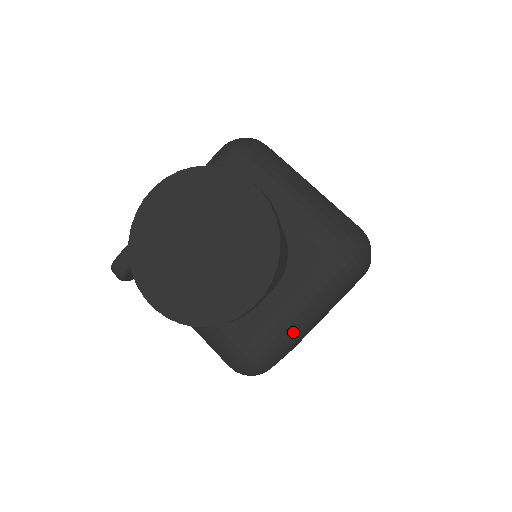
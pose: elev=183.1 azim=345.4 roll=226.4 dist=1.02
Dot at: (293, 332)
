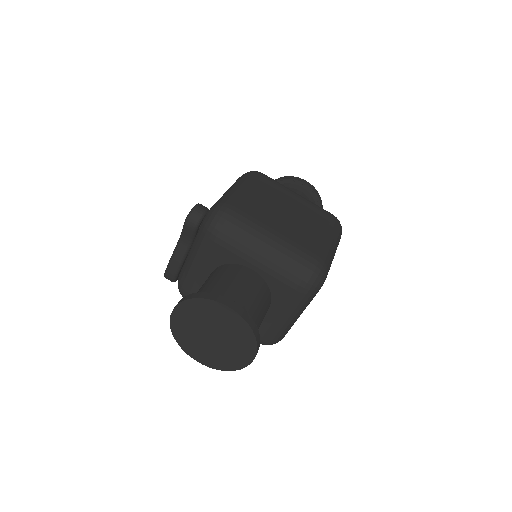
Dot at: (288, 326)
